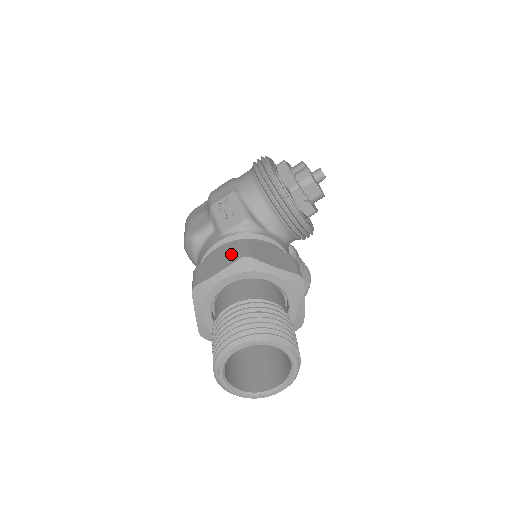
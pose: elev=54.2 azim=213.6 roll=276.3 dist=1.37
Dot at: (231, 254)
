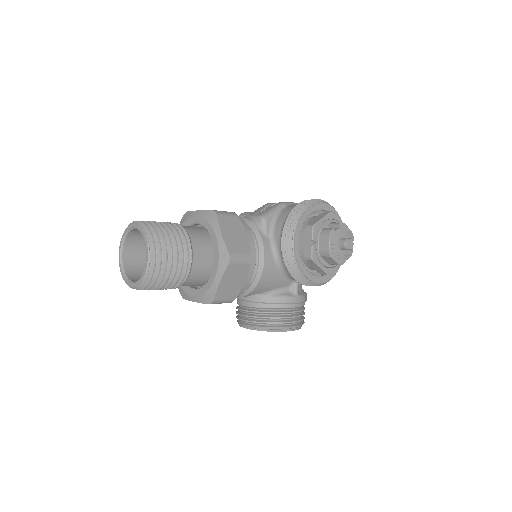
Dot at: occluded
